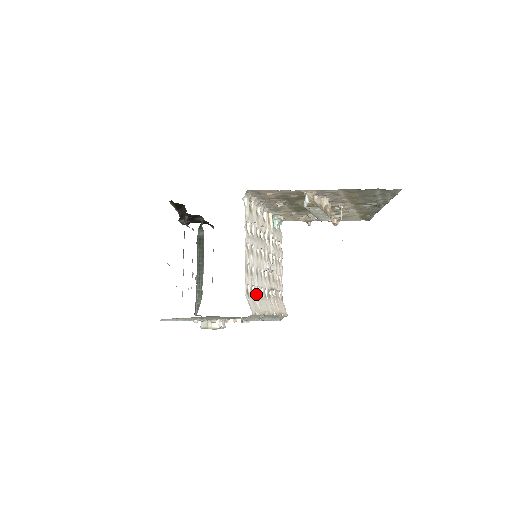
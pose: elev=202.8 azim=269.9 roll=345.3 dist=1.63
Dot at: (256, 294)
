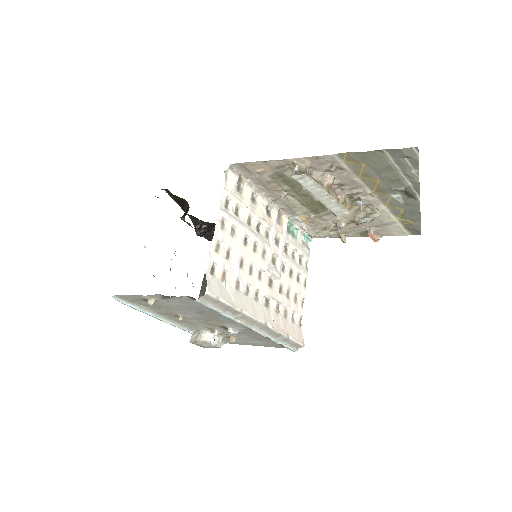
Dot at: (233, 285)
